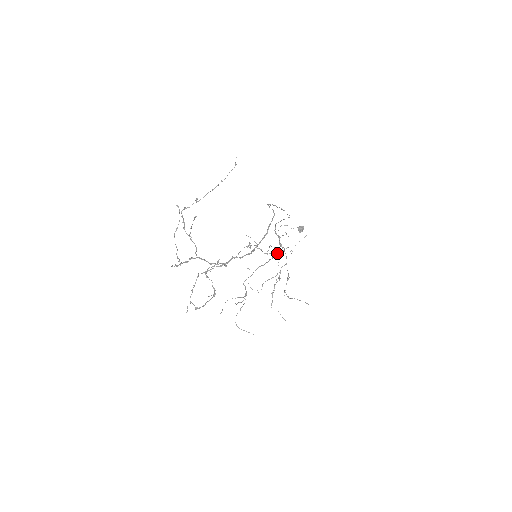
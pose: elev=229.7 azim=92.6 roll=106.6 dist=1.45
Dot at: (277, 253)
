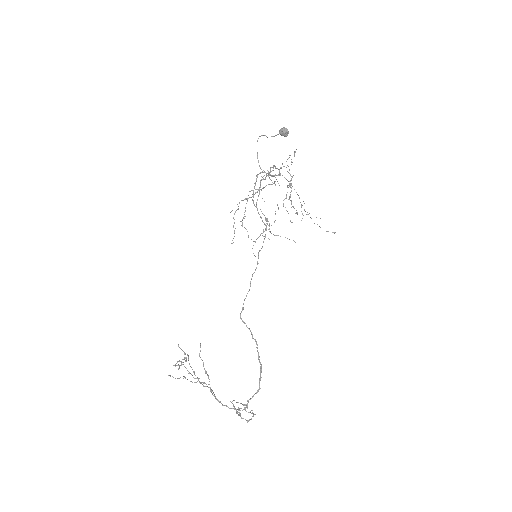
Dot at: (272, 167)
